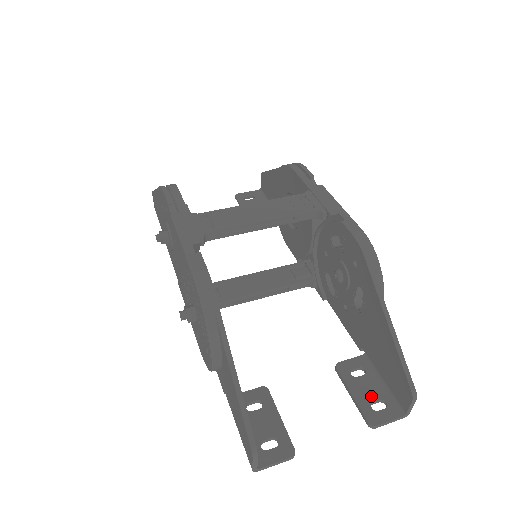
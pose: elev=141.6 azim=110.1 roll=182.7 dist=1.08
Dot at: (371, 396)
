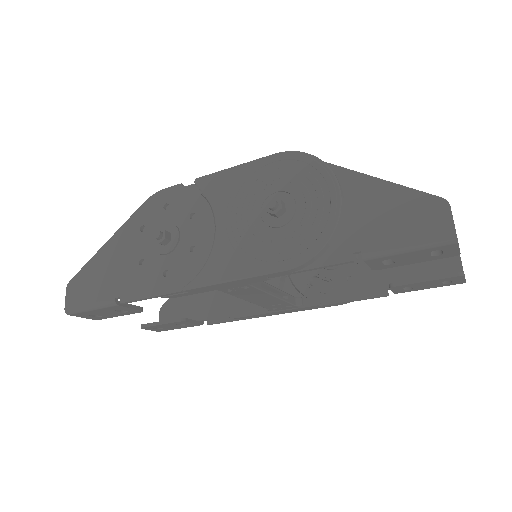
Dot at: occluded
